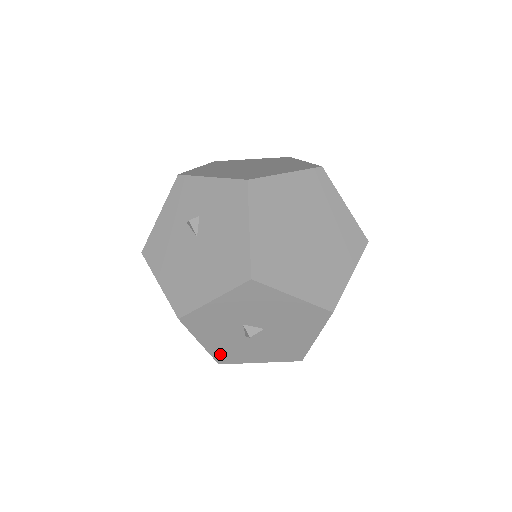
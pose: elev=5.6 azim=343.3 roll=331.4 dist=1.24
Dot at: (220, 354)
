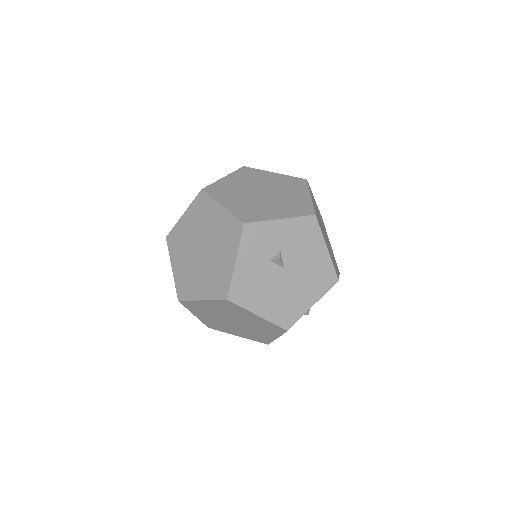
Dot at: occluded
